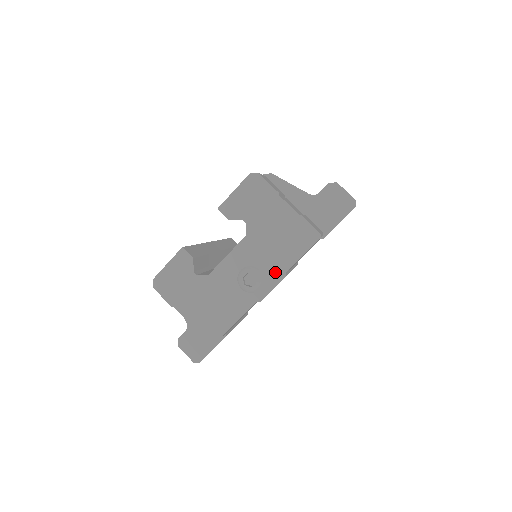
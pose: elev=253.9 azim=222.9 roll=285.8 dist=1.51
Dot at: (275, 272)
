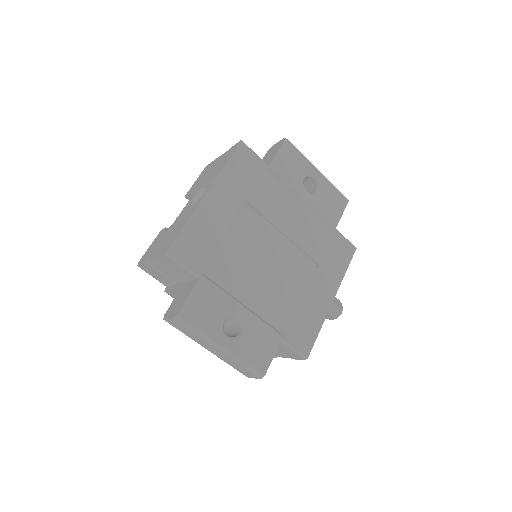
Dot at: (214, 178)
